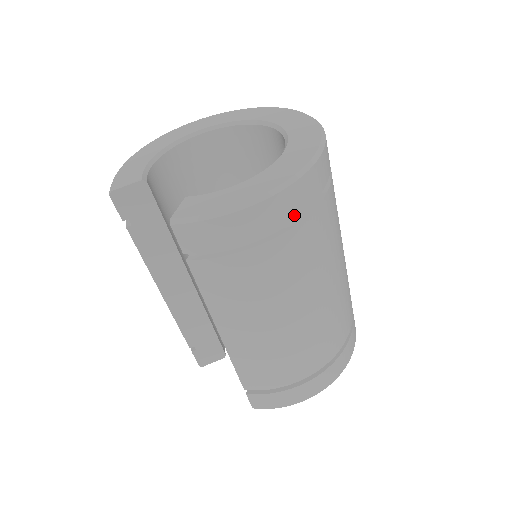
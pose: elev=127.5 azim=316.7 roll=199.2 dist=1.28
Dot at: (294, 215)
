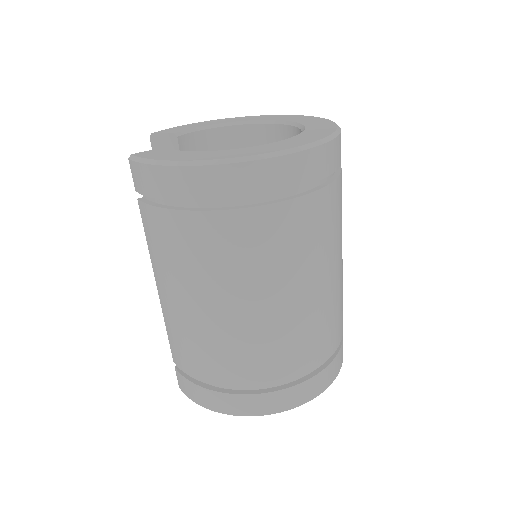
Dot at: (220, 198)
